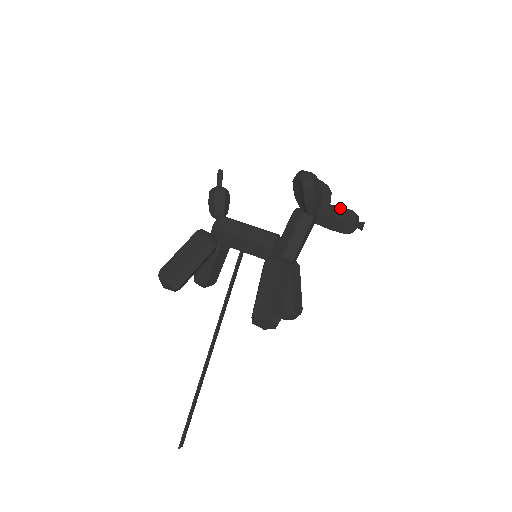
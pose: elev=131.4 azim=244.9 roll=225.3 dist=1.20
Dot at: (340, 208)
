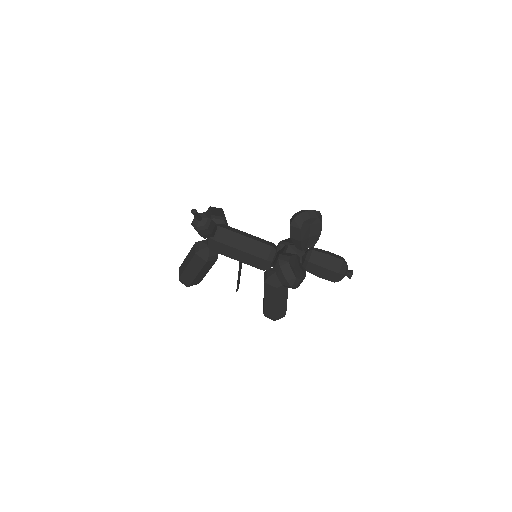
Dot at: (327, 271)
